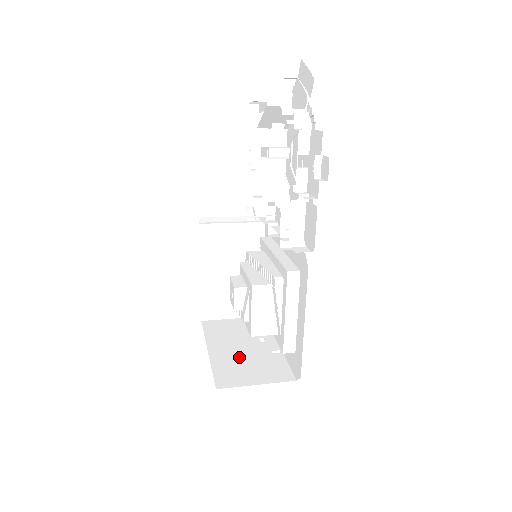
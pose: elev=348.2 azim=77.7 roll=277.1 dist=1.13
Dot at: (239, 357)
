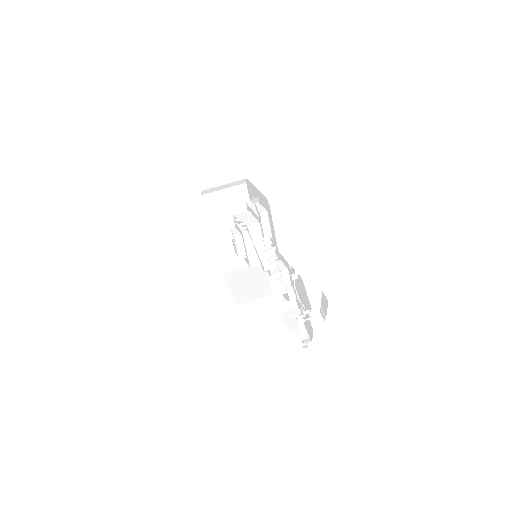
Dot at: (230, 238)
